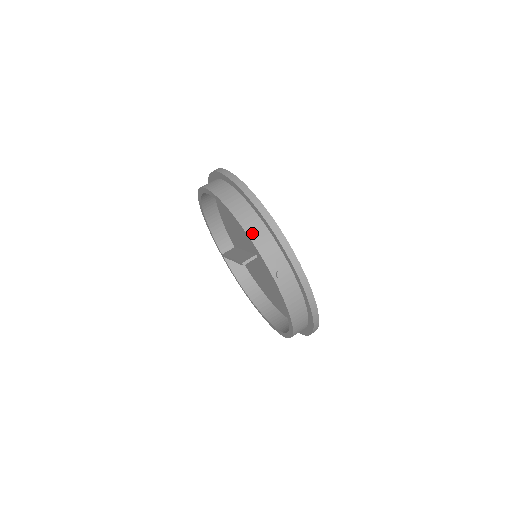
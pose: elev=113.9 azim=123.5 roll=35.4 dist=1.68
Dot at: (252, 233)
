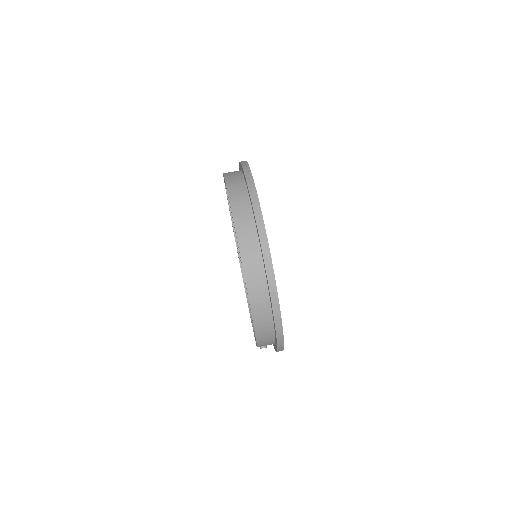
Dot at: (260, 334)
